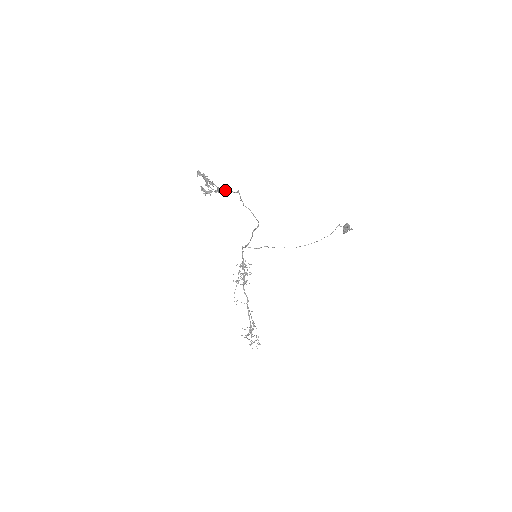
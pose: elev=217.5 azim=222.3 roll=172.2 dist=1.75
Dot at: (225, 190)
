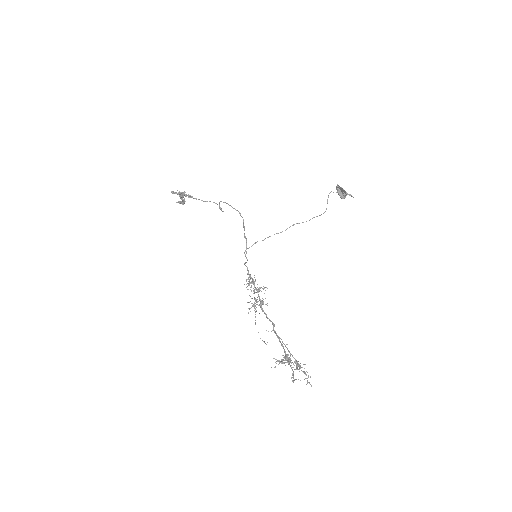
Dot at: (201, 200)
